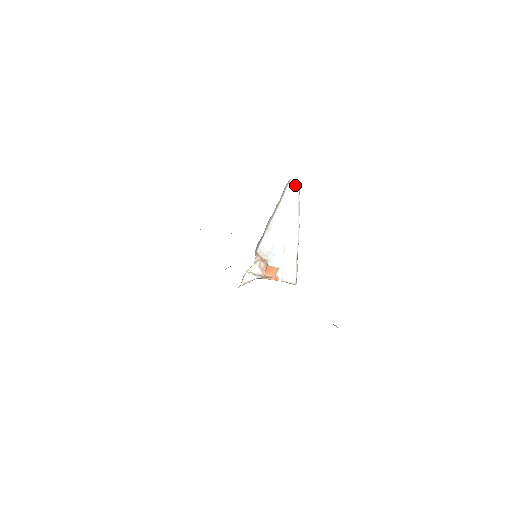
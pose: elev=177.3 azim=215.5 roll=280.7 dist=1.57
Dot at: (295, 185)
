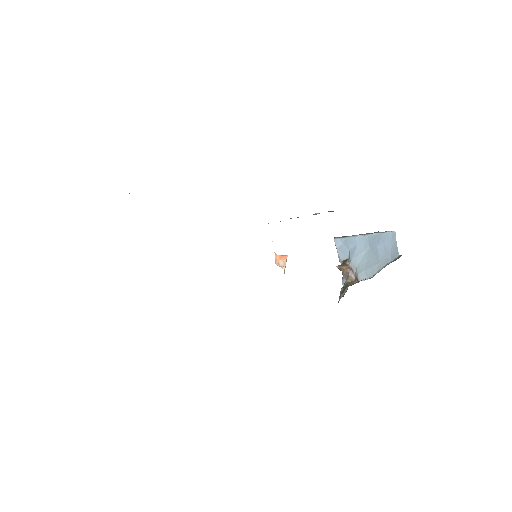
Dot at: occluded
